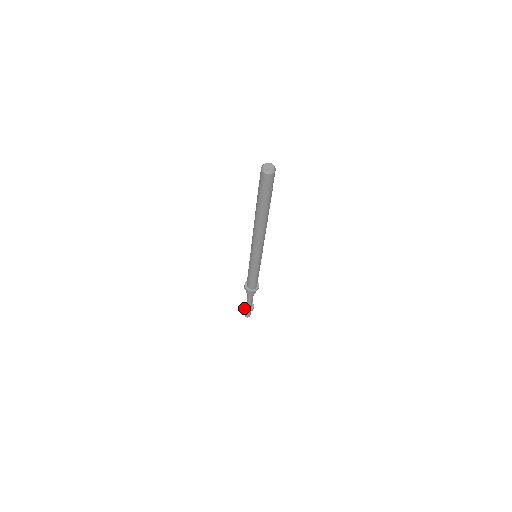
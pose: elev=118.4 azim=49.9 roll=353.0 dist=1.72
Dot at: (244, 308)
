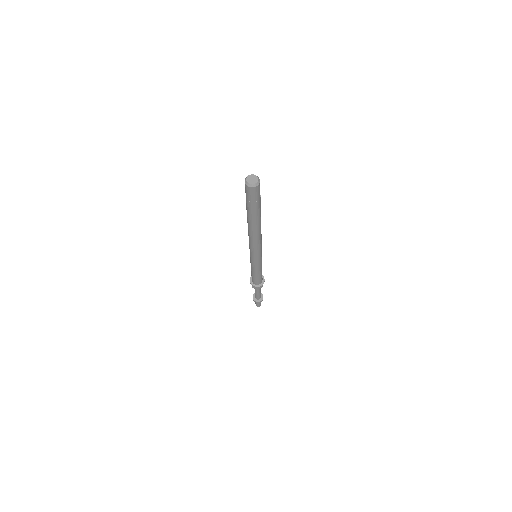
Dot at: (256, 302)
